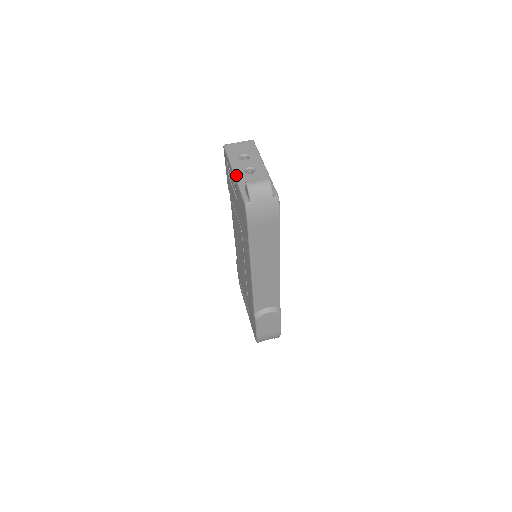
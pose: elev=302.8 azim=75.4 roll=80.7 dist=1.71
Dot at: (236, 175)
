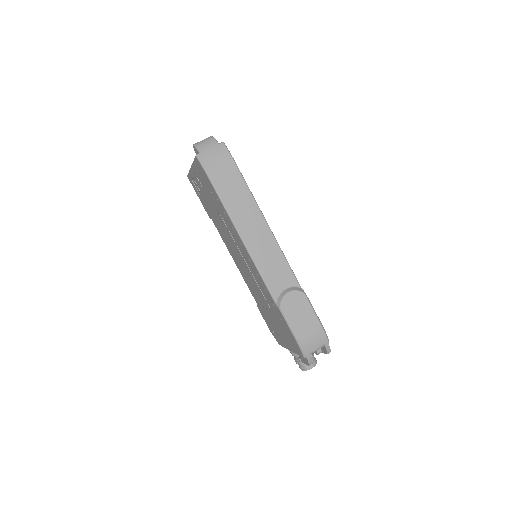
Dot at: occluded
